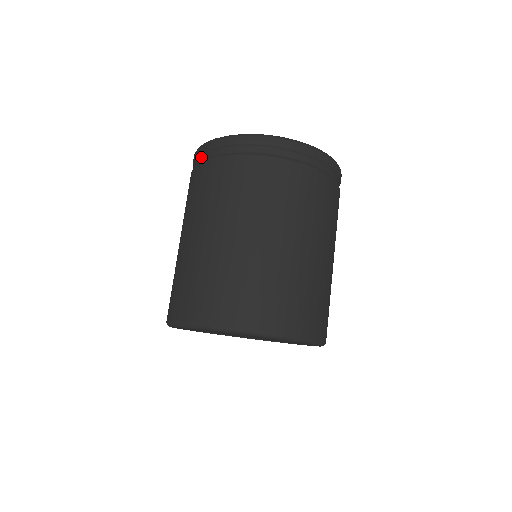
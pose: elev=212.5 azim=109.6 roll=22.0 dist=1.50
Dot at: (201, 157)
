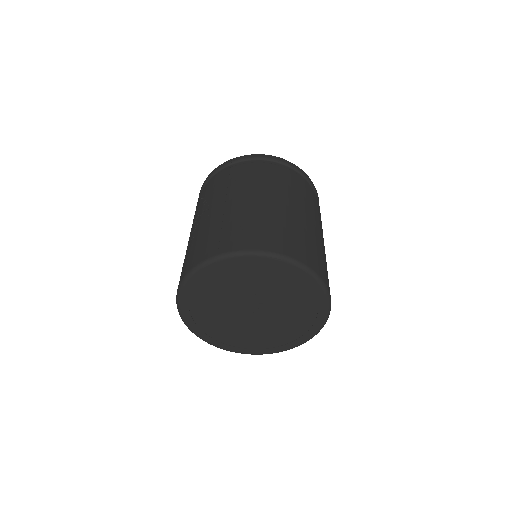
Dot at: occluded
